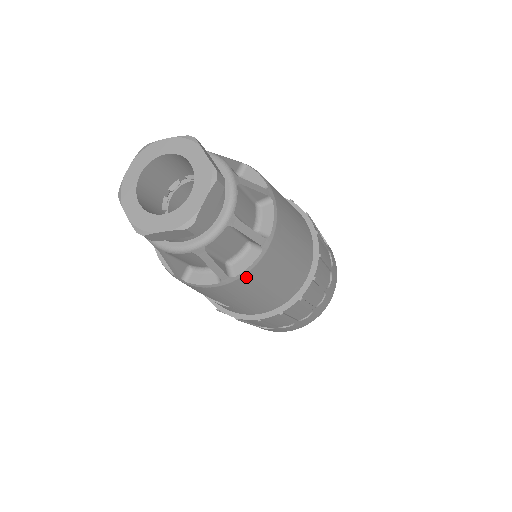
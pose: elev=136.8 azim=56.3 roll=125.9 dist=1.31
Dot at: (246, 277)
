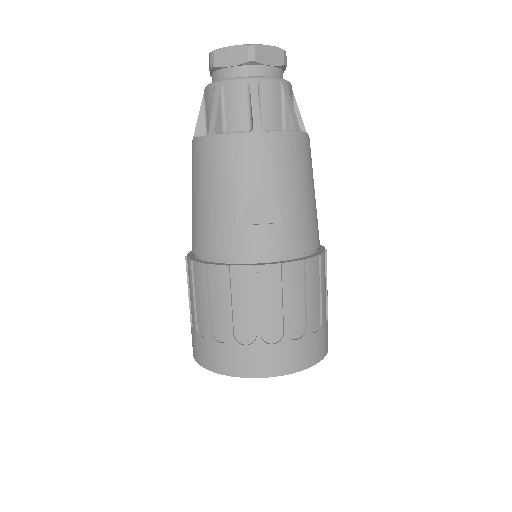
Dot at: (307, 143)
